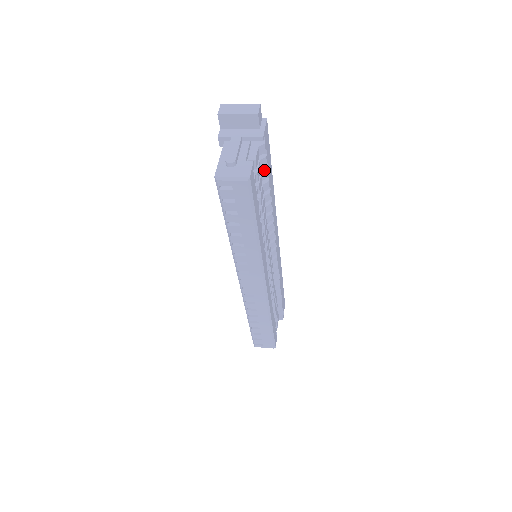
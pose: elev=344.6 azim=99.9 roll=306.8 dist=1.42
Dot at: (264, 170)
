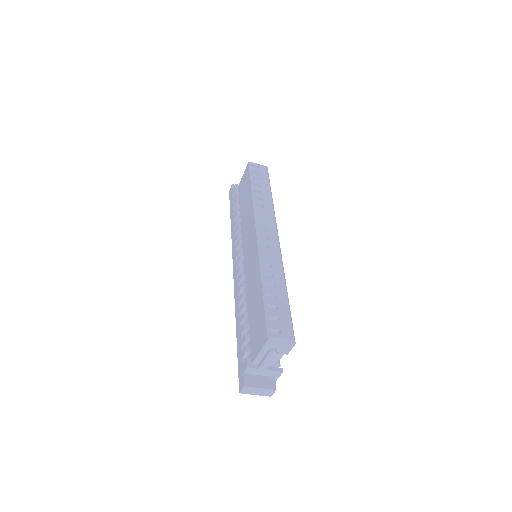
Dot at: occluded
